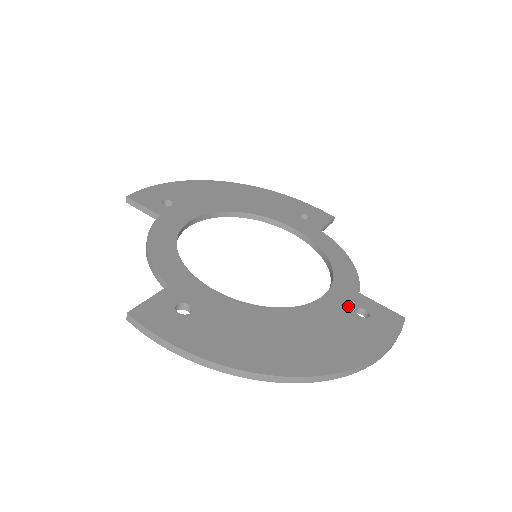
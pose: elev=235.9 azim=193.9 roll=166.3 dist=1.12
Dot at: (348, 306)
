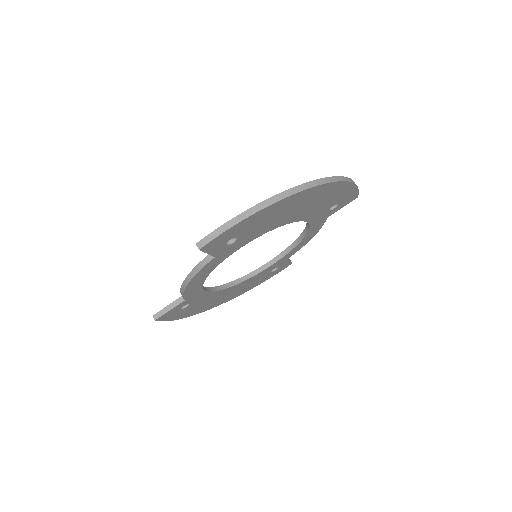
Dot at: occluded
